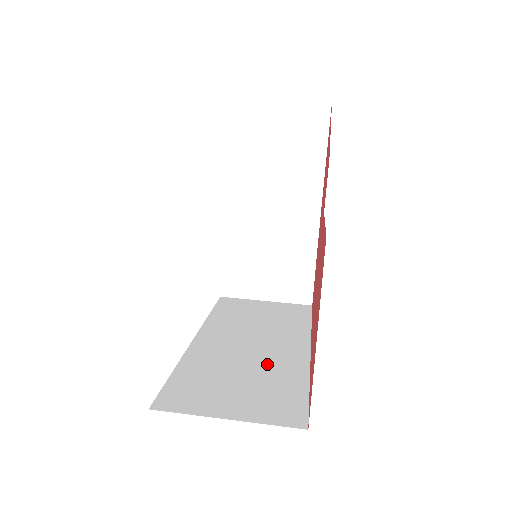
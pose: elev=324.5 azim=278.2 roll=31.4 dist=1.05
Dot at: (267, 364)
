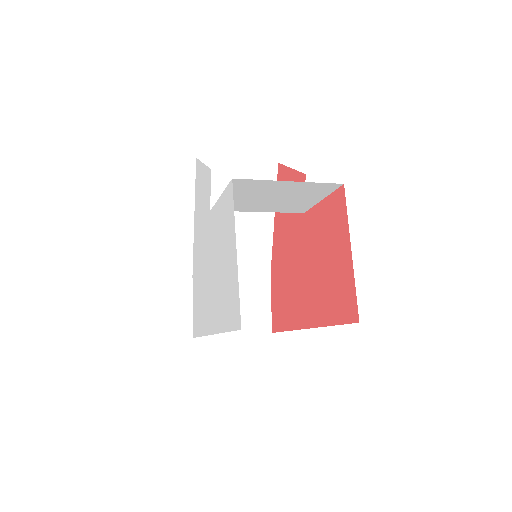
Dot at: occluded
